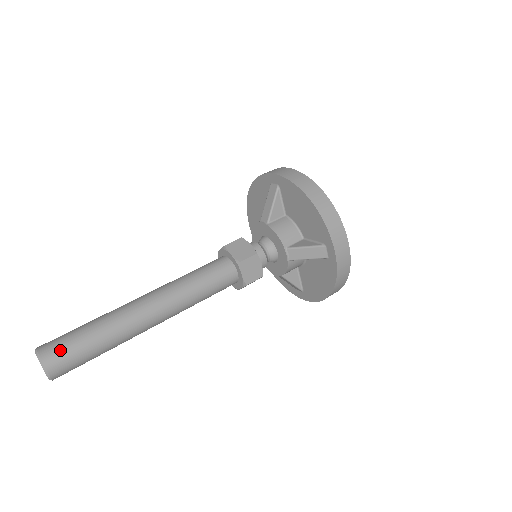
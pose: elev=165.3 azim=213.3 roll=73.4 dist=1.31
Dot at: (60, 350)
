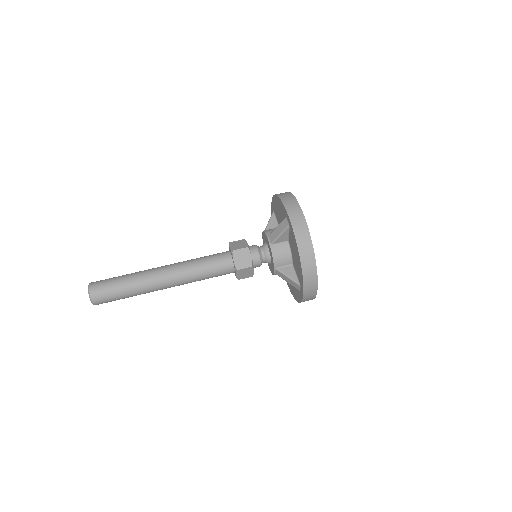
Dot at: (103, 295)
